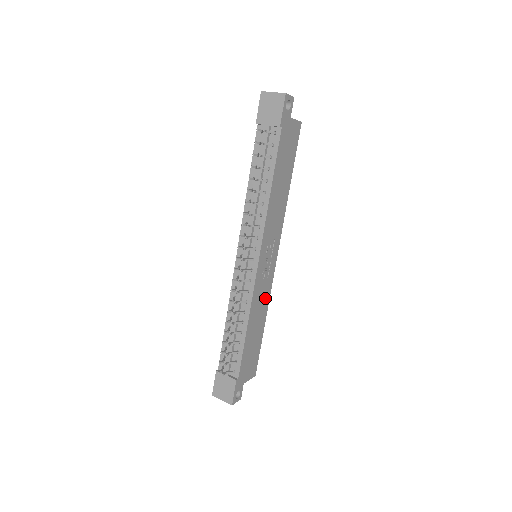
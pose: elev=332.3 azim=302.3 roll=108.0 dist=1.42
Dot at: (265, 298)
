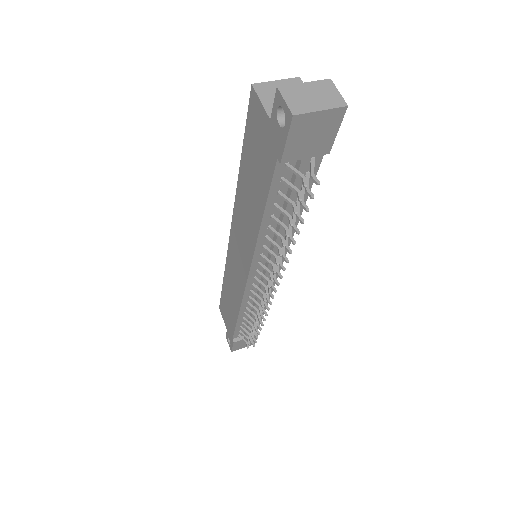
Dot at: occluded
